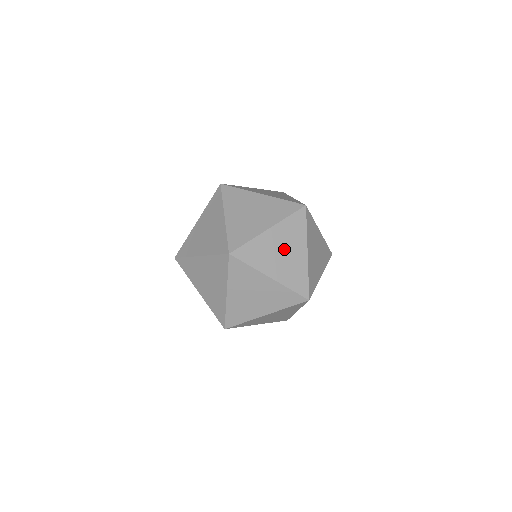
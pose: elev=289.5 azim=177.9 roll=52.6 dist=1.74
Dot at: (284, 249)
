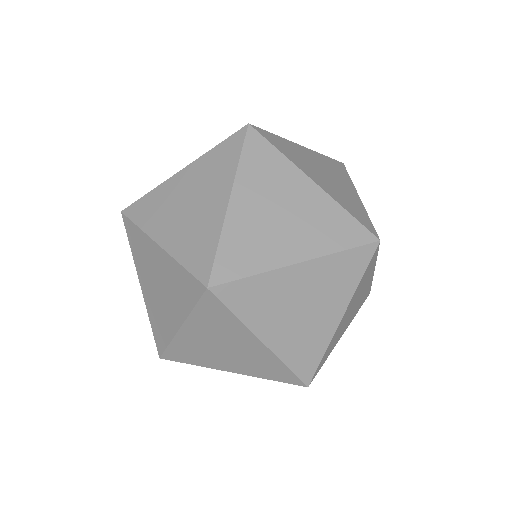
Dot at: (277, 207)
